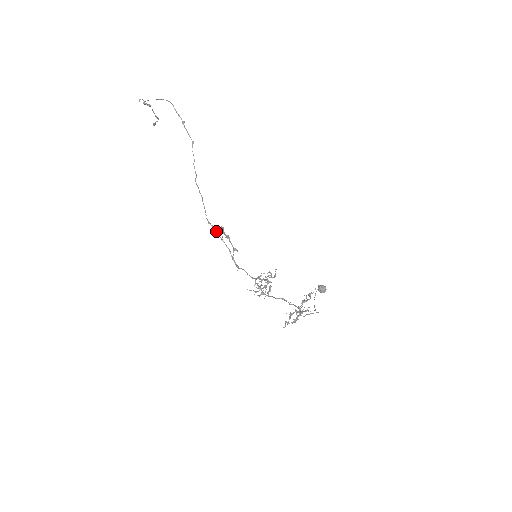
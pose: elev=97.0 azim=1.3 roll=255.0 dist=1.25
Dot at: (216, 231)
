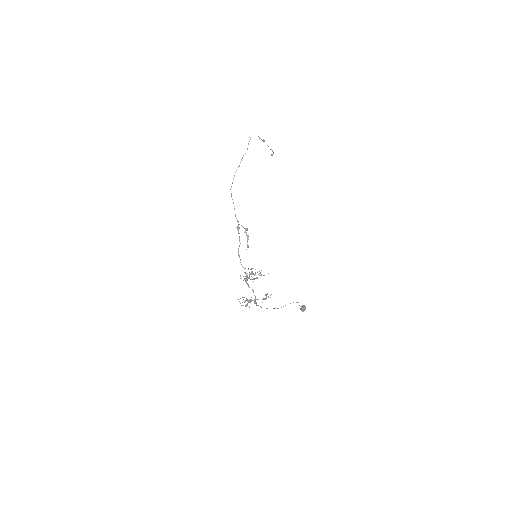
Dot at: (239, 228)
